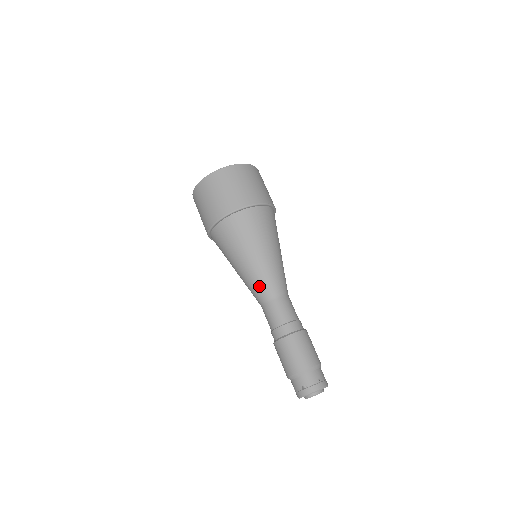
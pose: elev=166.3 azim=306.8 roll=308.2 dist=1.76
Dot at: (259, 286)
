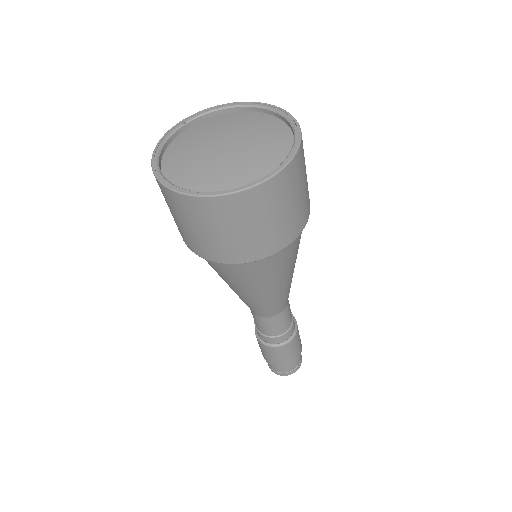
Dot at: (255, 309)
